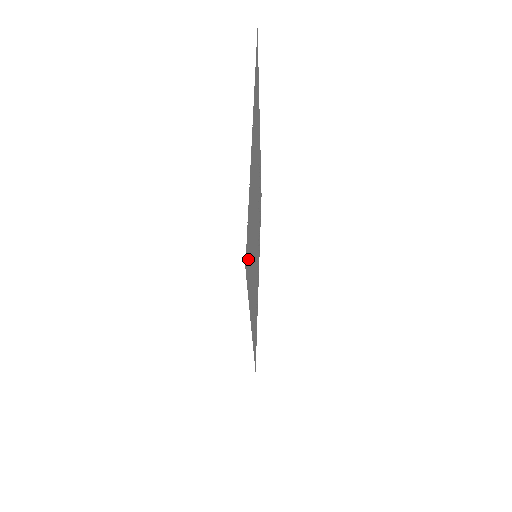
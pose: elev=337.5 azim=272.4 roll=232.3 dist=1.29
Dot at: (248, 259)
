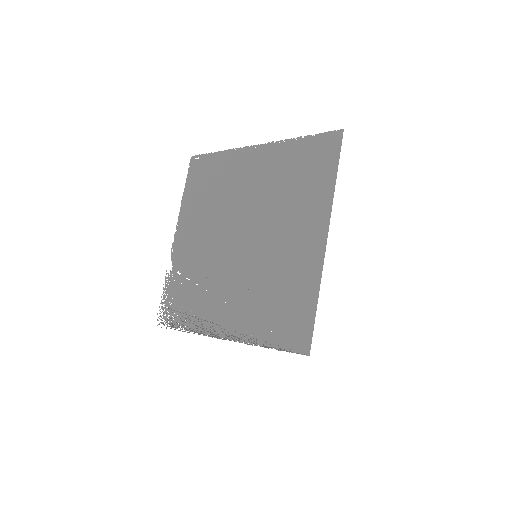
Dot at: (323, 155)
